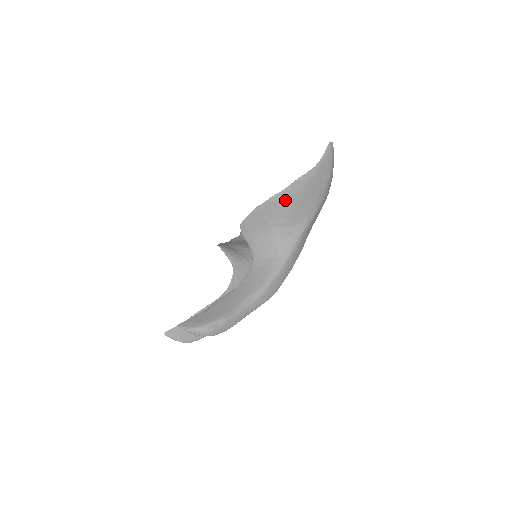
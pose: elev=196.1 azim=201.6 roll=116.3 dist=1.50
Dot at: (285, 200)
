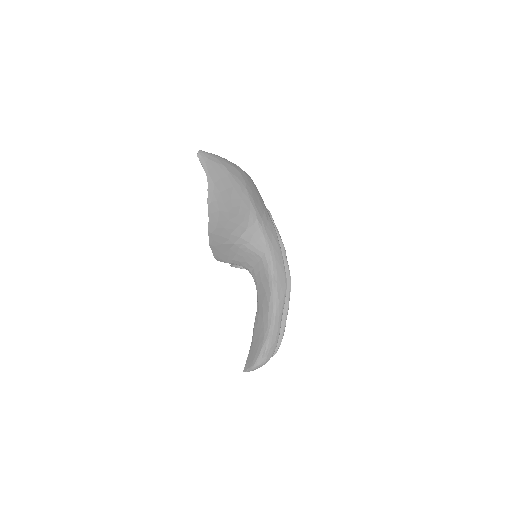
Dot at: (218, 222)
